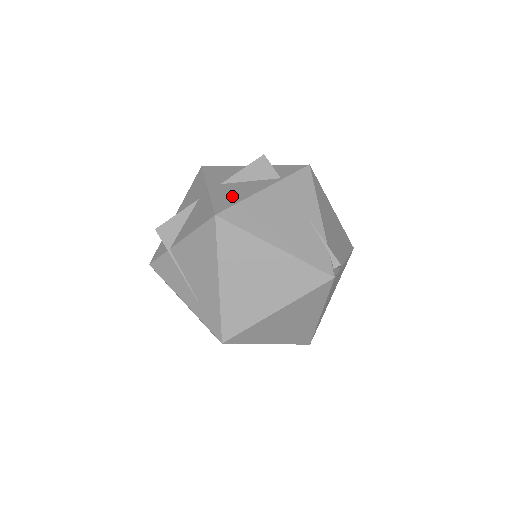
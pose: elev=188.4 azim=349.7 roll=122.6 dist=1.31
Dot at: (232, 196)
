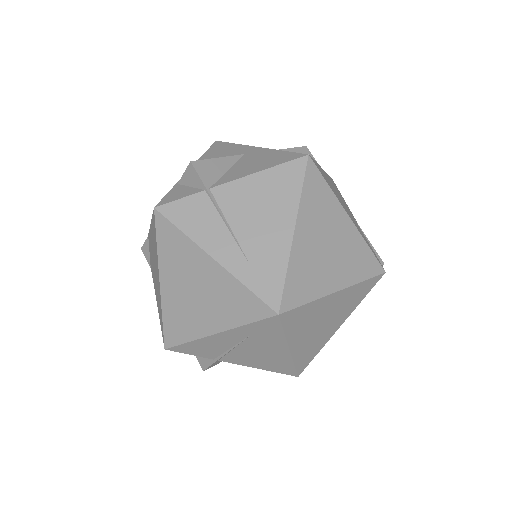
Dot at: occluded
